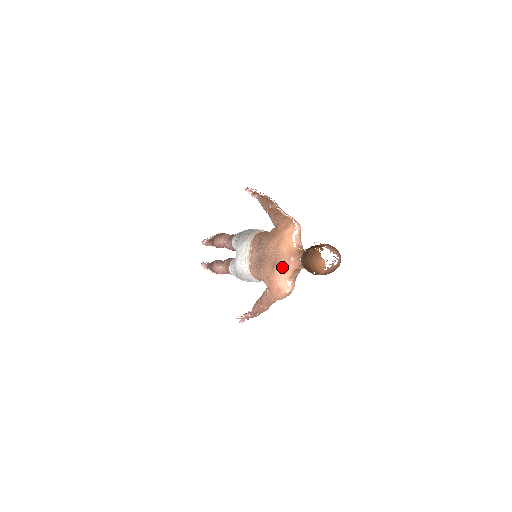
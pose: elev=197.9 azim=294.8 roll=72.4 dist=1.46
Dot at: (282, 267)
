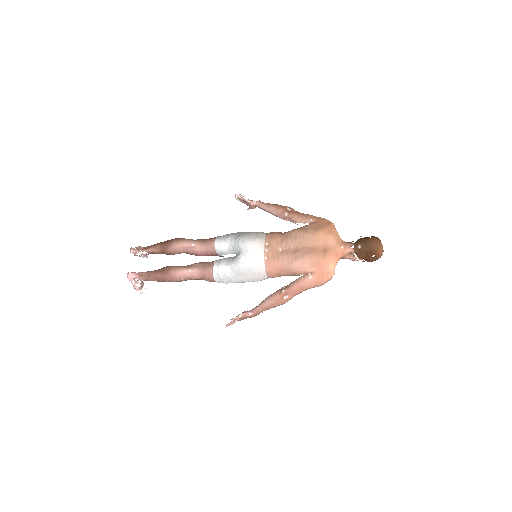
Dot at: (334, 253)
